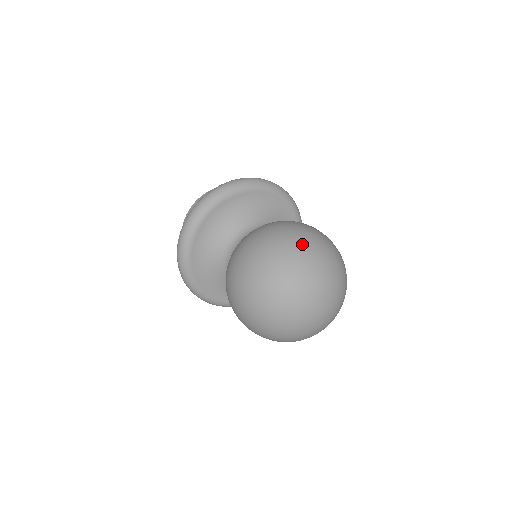
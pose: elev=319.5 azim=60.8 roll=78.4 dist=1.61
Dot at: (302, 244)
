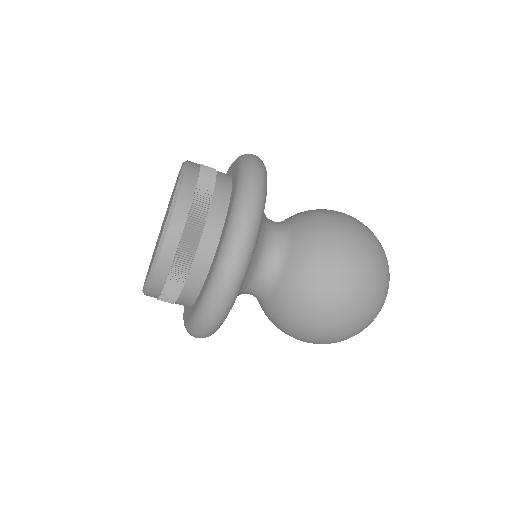
Dot at: (376, 291)
